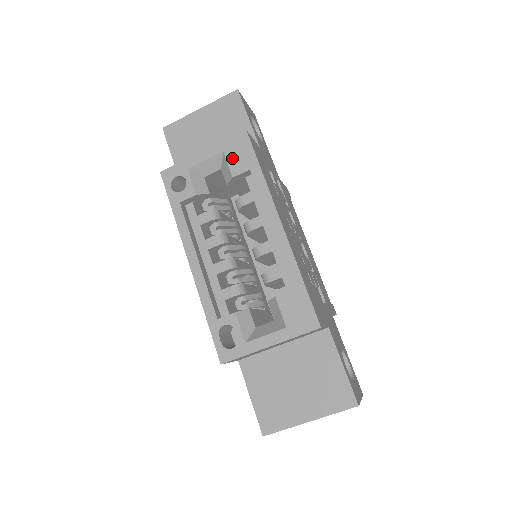
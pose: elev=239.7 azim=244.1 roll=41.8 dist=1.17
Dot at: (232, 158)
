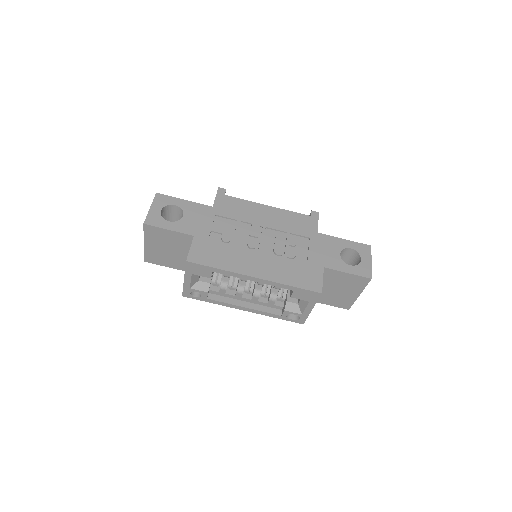
Dot at: (199, 273)
